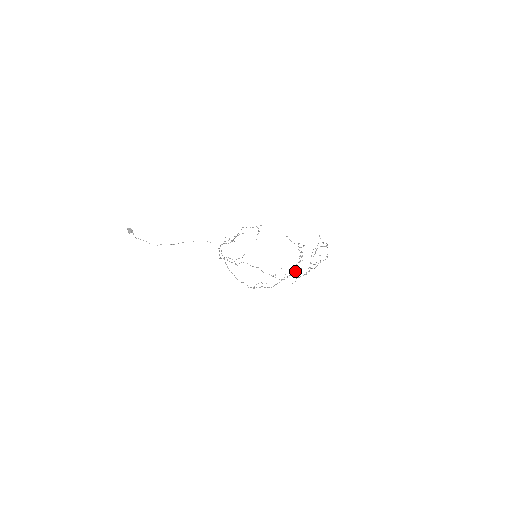
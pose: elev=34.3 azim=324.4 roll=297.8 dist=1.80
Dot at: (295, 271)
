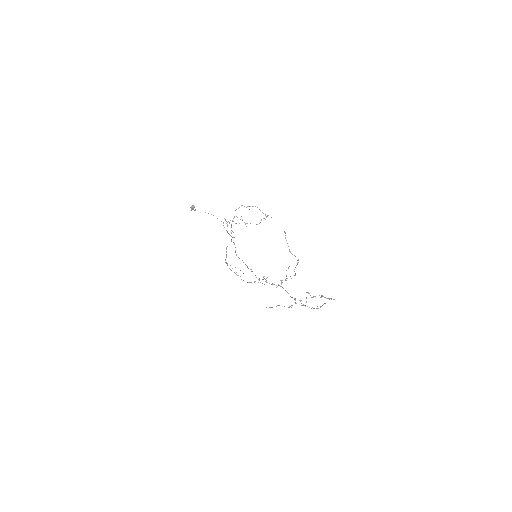
Dot at: occluded
